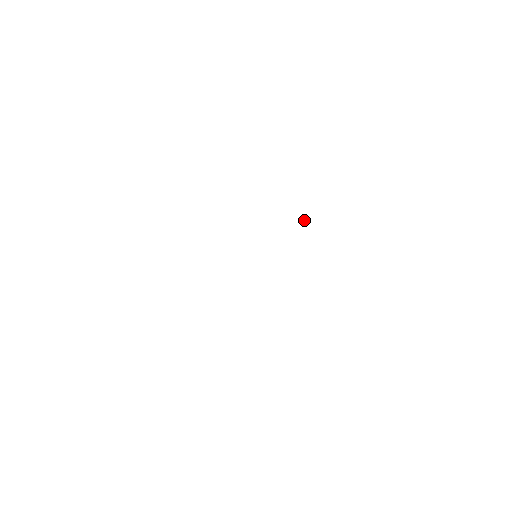
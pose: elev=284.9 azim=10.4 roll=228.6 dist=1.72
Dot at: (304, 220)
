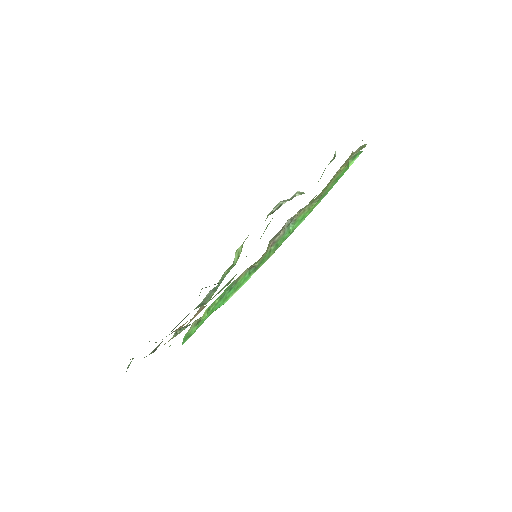
Dot at: (315, 196)
